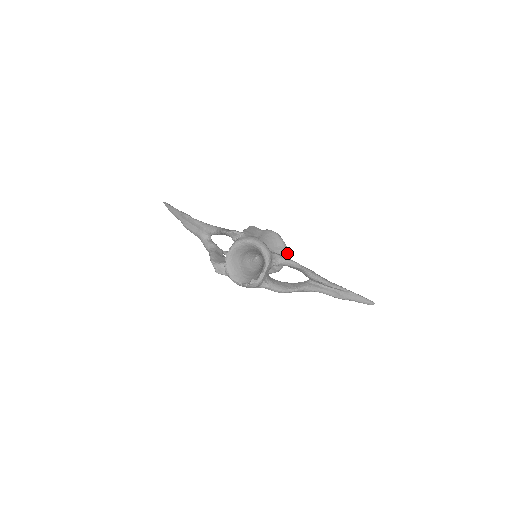
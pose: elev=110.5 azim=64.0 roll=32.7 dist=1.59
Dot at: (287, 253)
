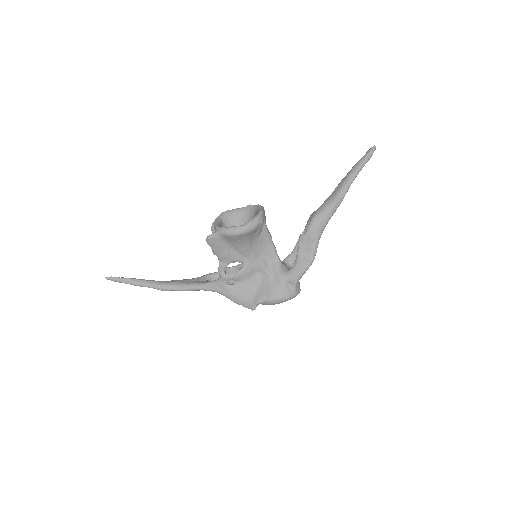
Dot at: (262, 217)
